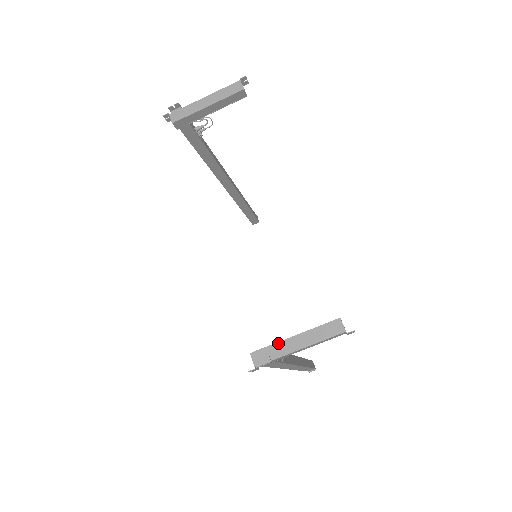
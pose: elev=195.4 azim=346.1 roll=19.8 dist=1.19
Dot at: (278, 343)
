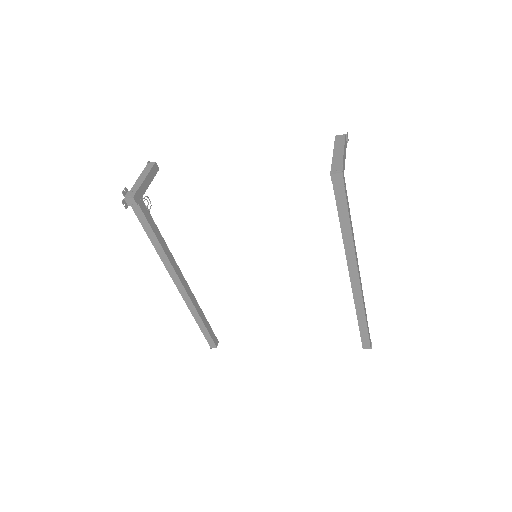
Dot at: (333, 161)
